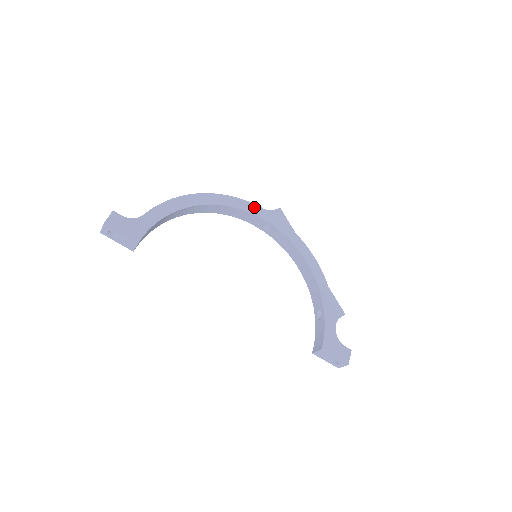
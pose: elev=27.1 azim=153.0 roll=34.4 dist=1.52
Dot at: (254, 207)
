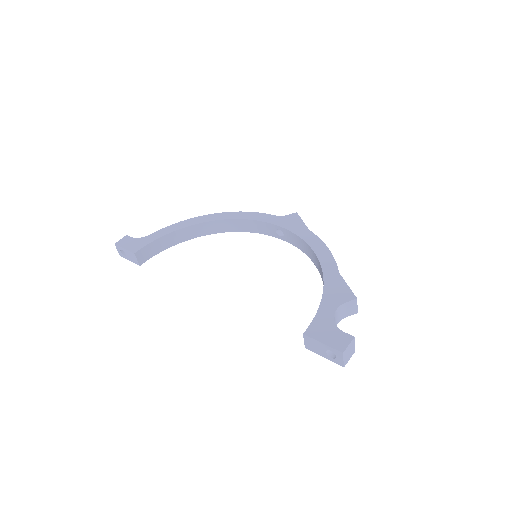
Dot at: (264, 216)
